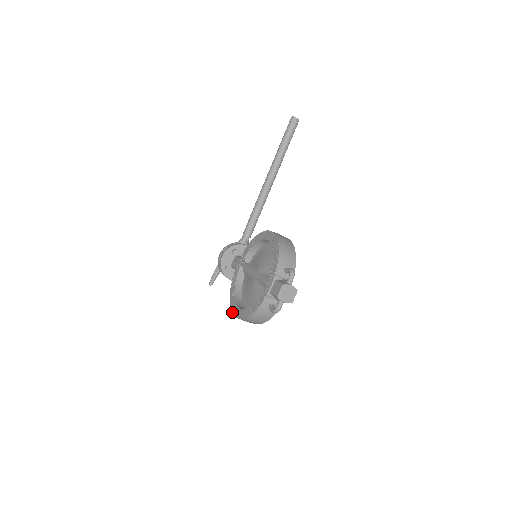
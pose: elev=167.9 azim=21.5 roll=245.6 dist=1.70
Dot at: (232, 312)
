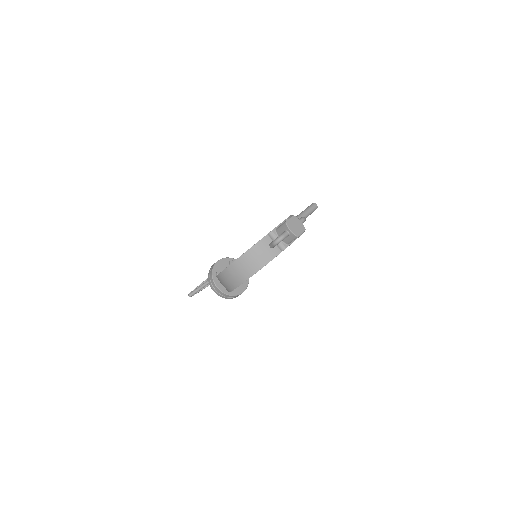
Dot at: (218, 274)
